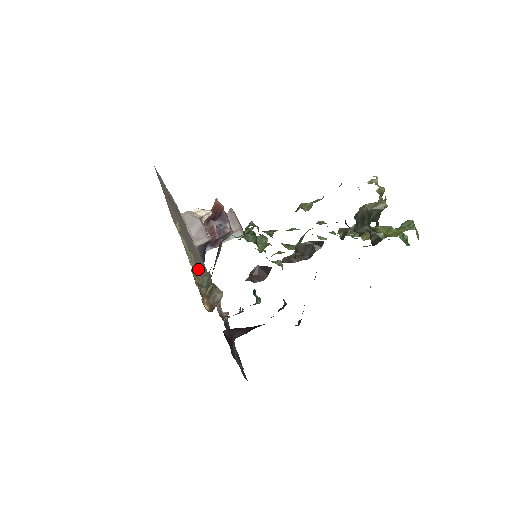
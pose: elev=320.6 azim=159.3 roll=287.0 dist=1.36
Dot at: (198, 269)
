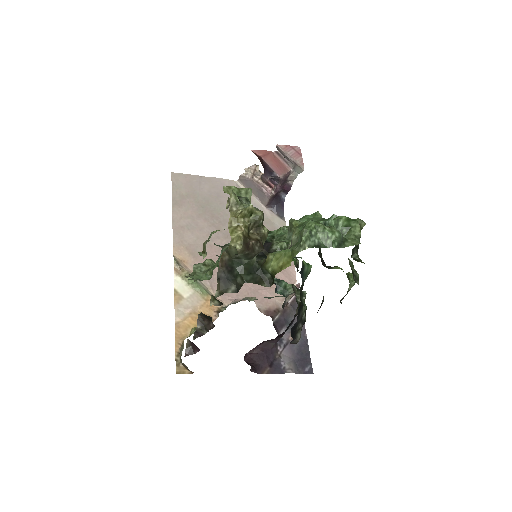
Dot at: (209, 298)
